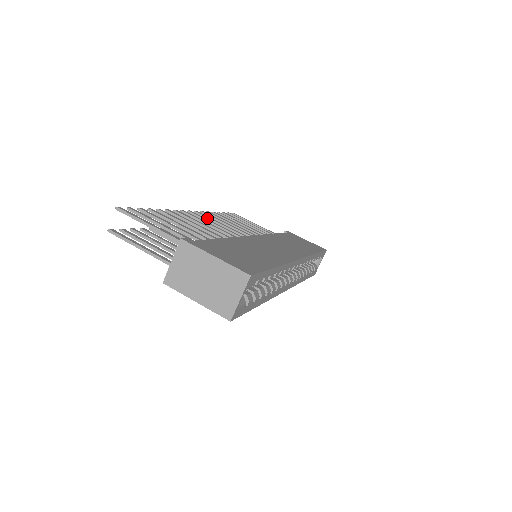
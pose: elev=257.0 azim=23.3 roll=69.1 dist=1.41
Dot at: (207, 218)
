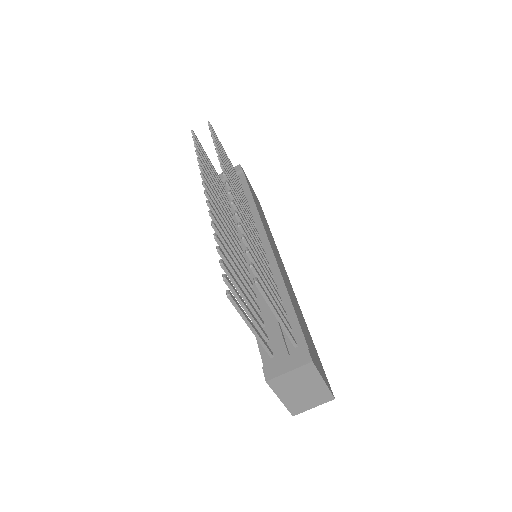
Dot at: (232, 189)
